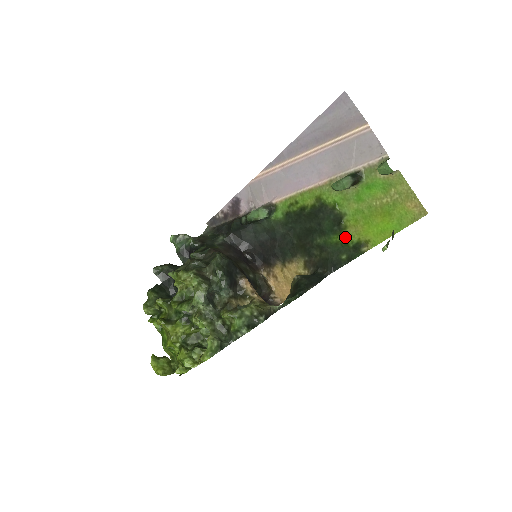
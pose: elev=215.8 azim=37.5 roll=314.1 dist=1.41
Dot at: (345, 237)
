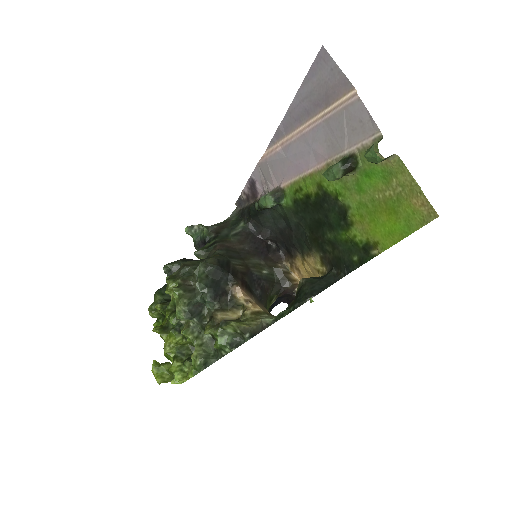
Dot at: (353, 235)
